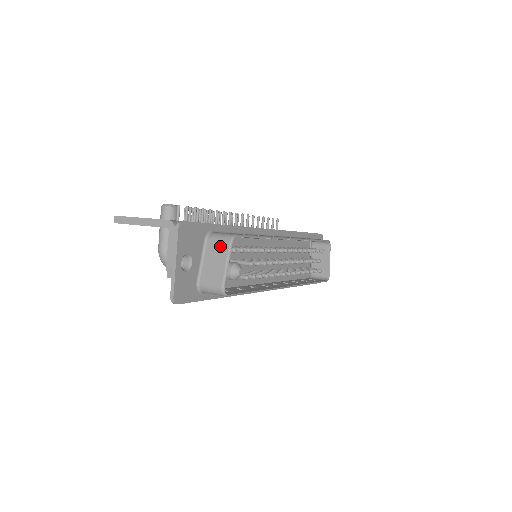
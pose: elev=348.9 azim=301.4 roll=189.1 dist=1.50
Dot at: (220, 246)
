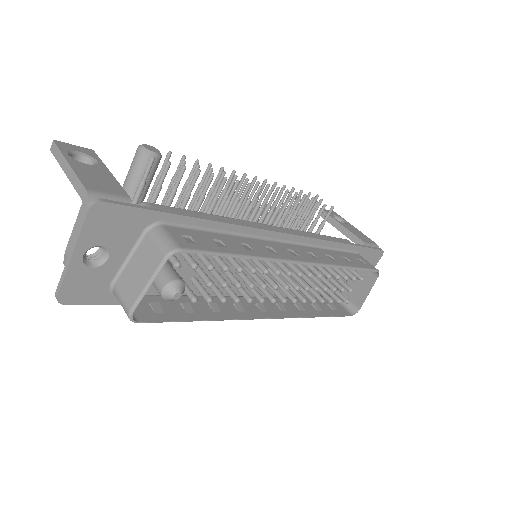
Dot at: (153, 254)
